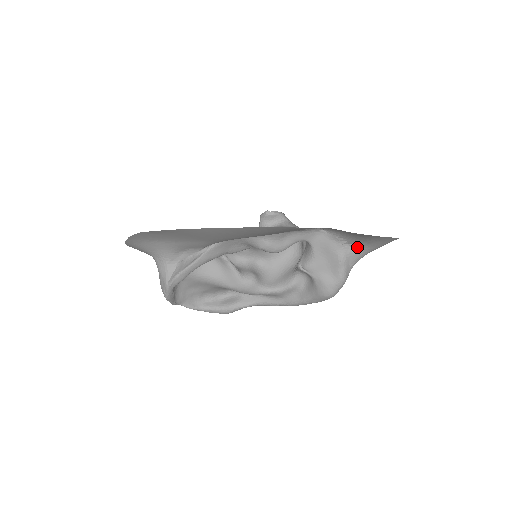
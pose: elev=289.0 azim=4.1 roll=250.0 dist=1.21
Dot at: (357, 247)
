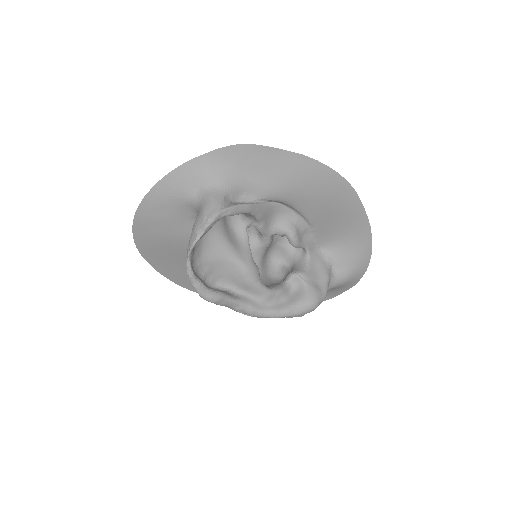
Dot at: (337, 273)
